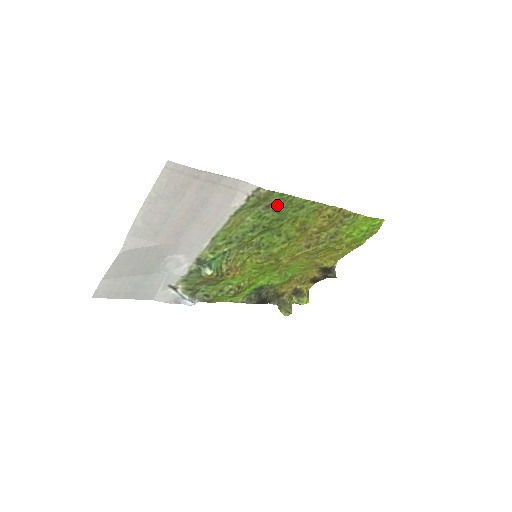
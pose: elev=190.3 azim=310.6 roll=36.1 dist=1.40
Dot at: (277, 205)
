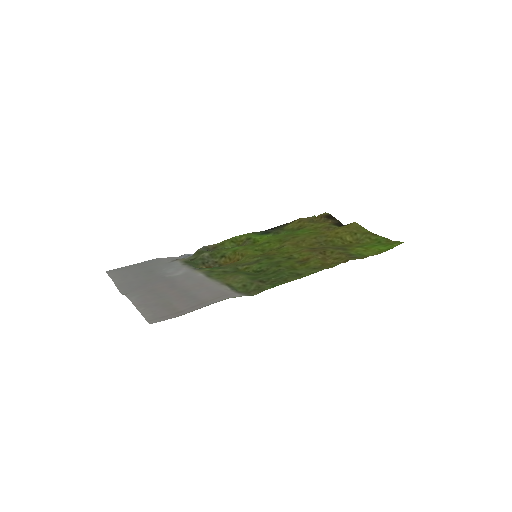
Dot at: (271, 281)
